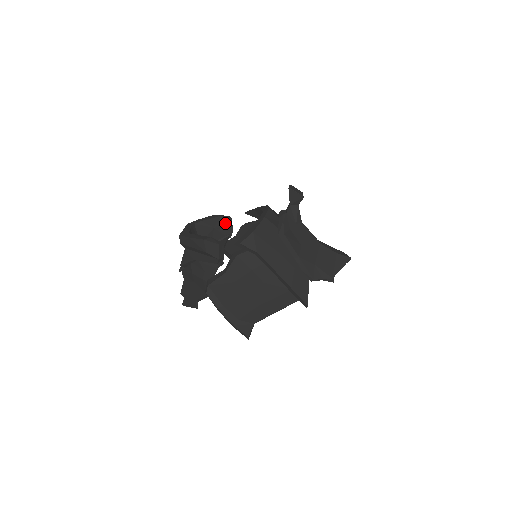
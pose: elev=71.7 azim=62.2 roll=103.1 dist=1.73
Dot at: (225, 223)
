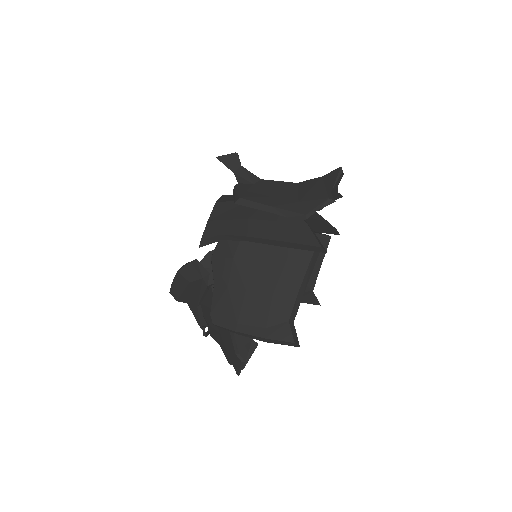
Dot at: occluded
